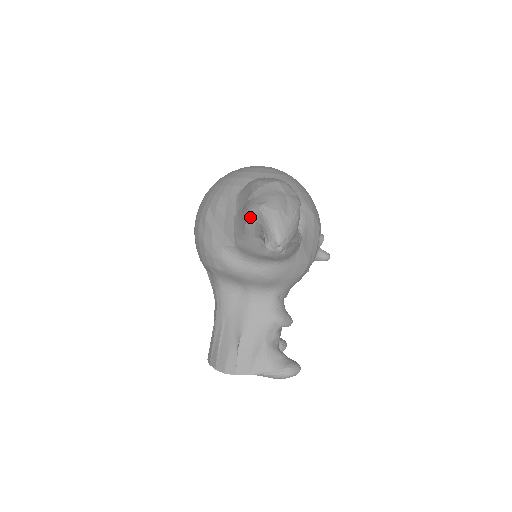
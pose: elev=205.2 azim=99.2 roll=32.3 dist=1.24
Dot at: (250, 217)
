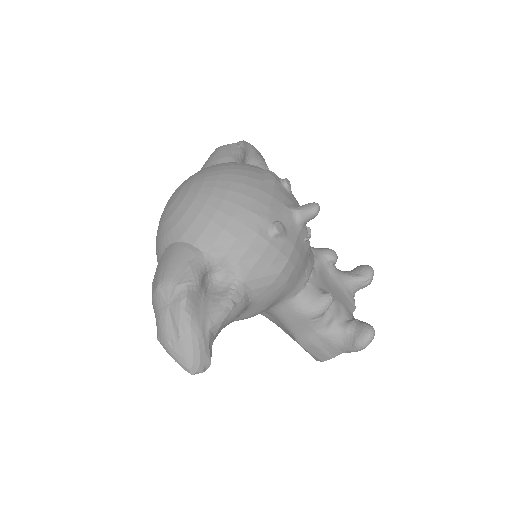
Dot at: occluded
